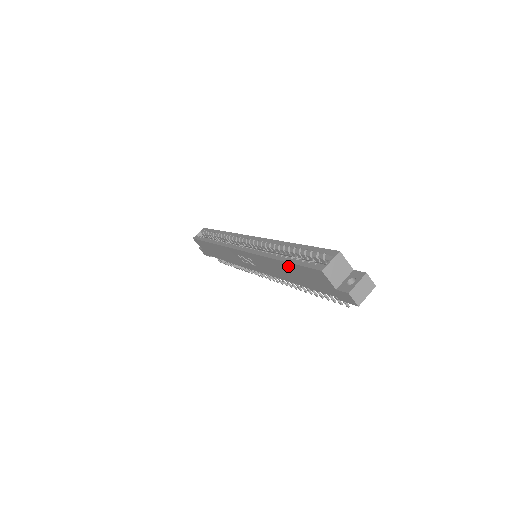
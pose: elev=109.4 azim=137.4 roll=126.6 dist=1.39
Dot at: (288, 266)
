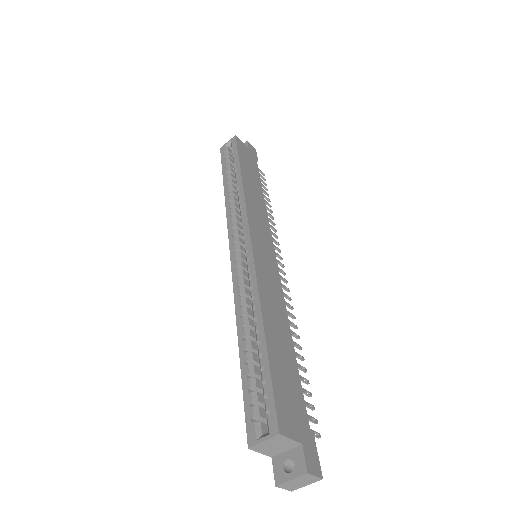
Dot at: occluded
